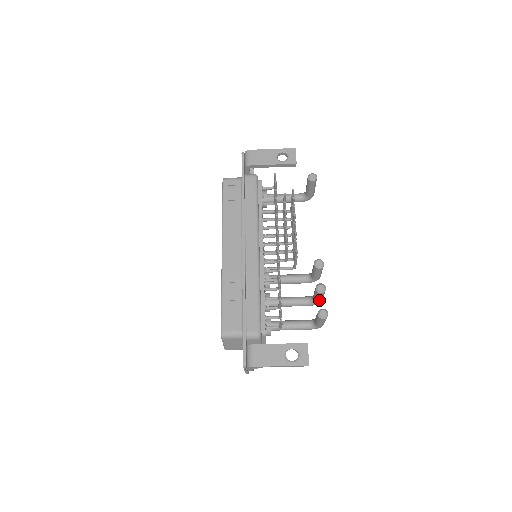
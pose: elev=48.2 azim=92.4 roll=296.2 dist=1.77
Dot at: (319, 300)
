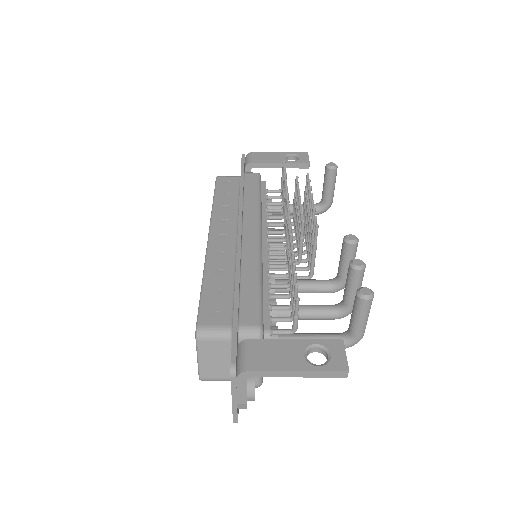
Dot at: (353, 297)
